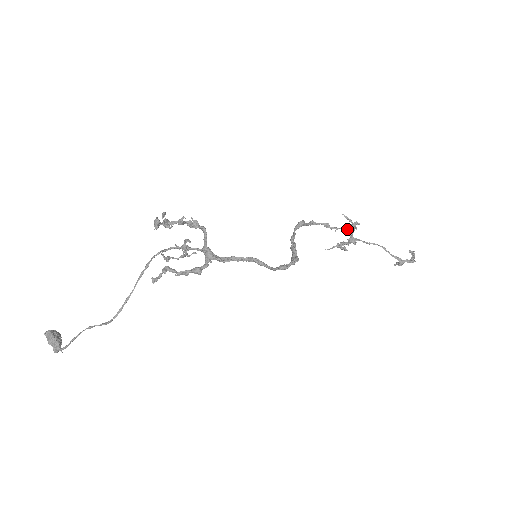
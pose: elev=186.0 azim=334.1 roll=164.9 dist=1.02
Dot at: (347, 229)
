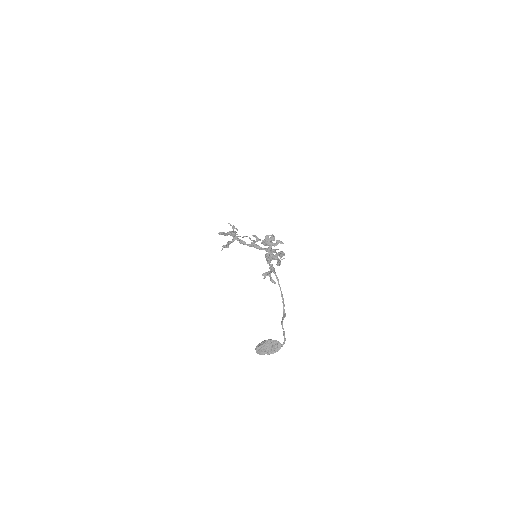
Dot at: occluded
